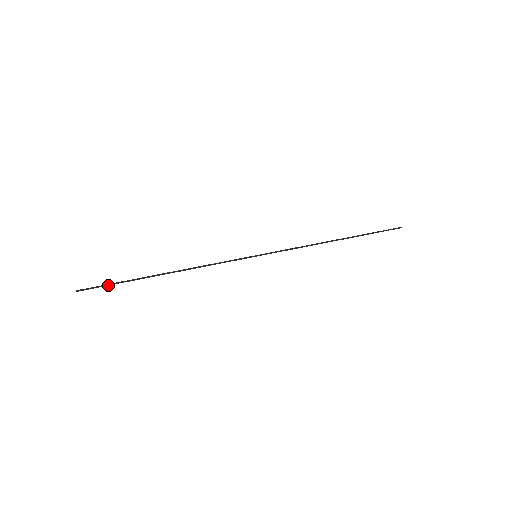
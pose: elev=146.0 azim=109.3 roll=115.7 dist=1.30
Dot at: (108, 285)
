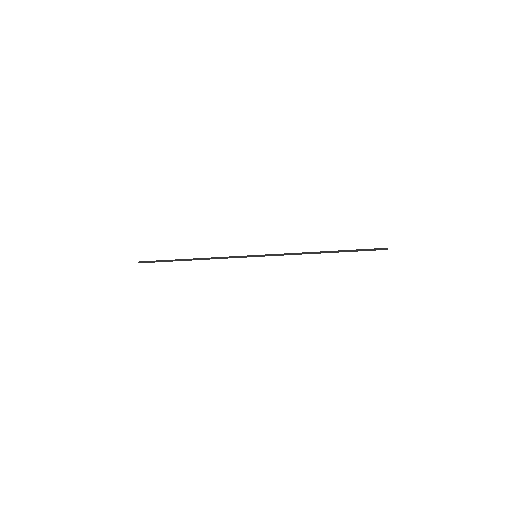
Dot at: occluded
